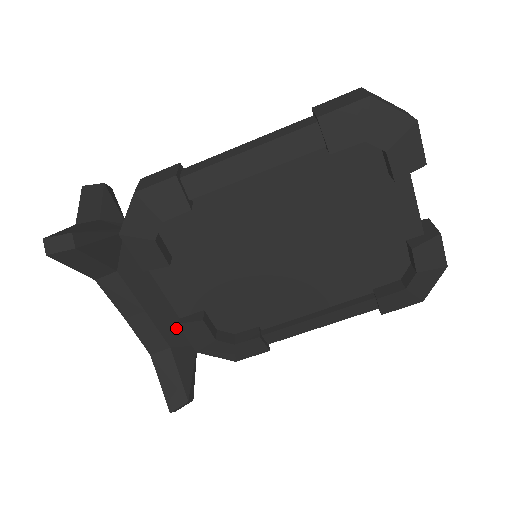
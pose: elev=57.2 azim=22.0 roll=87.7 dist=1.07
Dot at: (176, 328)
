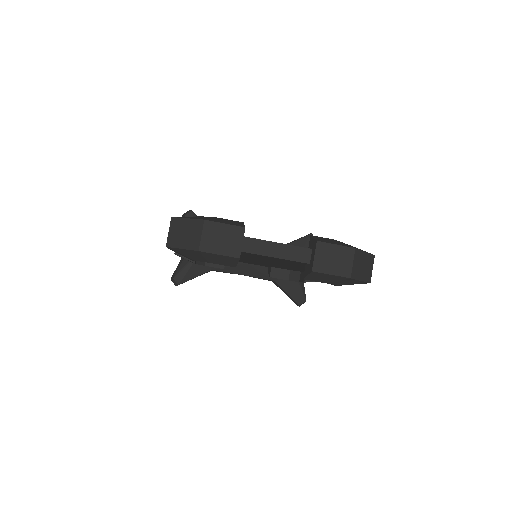
Dot at: occluded
